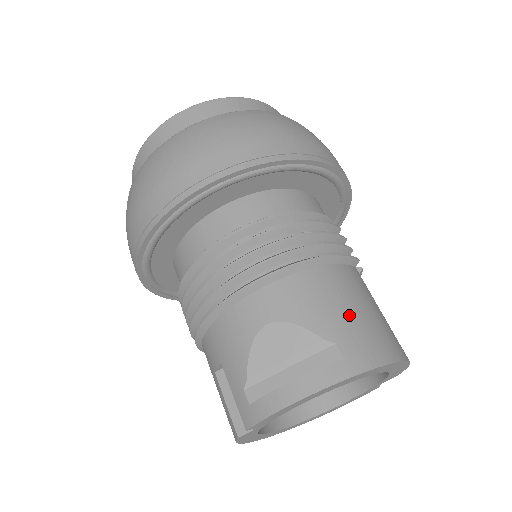
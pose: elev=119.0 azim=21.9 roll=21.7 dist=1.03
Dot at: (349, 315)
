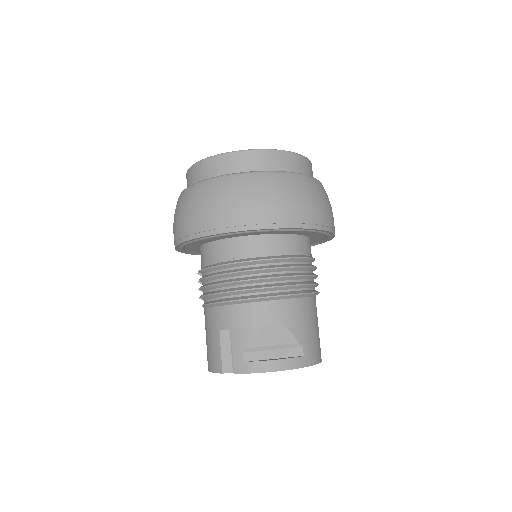
Dot at: (312, 331)
